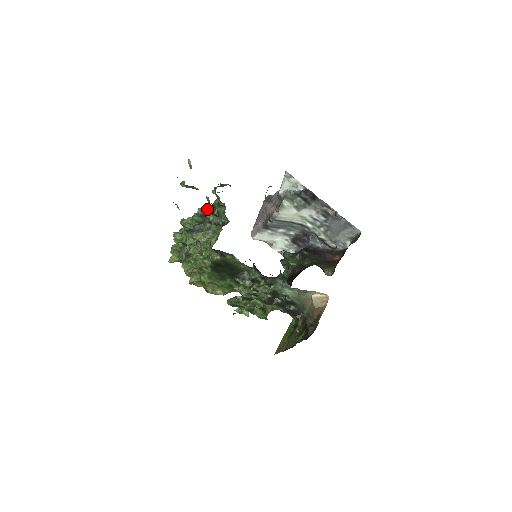
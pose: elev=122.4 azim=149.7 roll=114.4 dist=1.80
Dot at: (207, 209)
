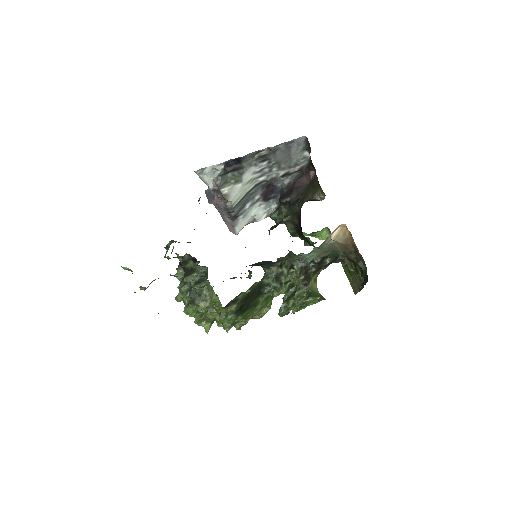
Dot at: (181, 269)
